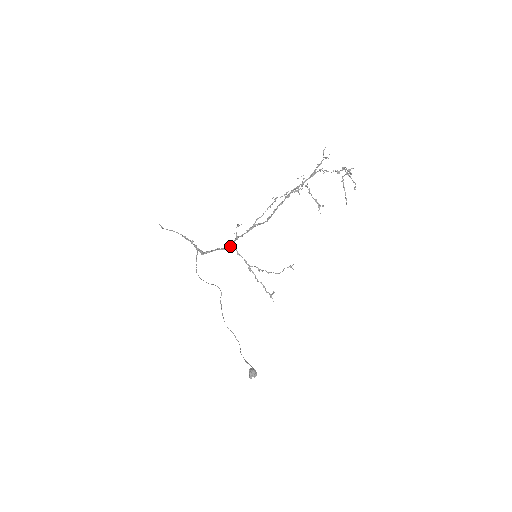
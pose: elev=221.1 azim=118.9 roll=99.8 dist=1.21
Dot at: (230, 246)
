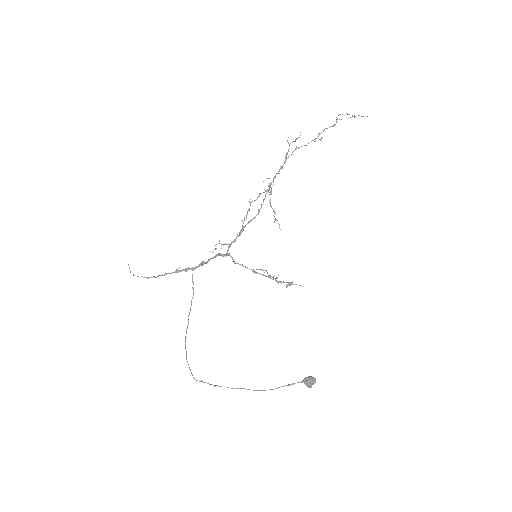
Dot at: (227, 254)
